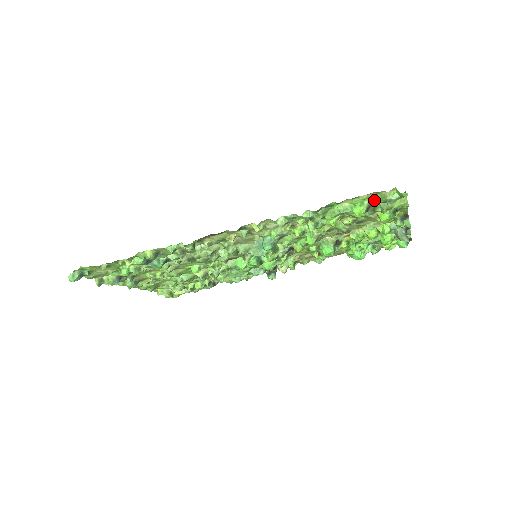
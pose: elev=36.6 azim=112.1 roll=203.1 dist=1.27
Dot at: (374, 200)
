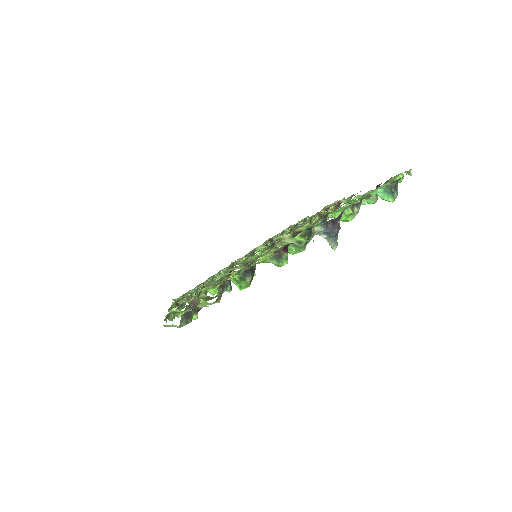
Dot at: (182, 313)
